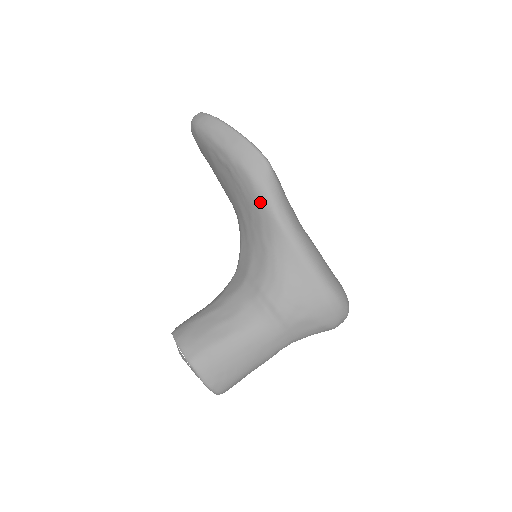
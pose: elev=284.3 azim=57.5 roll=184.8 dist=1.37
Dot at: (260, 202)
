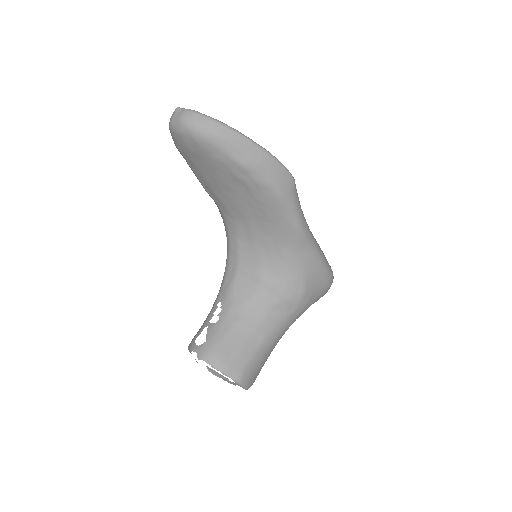
Dot at: (285, 218)
